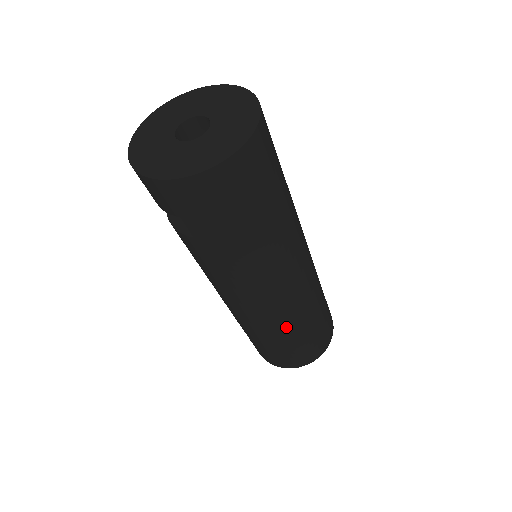
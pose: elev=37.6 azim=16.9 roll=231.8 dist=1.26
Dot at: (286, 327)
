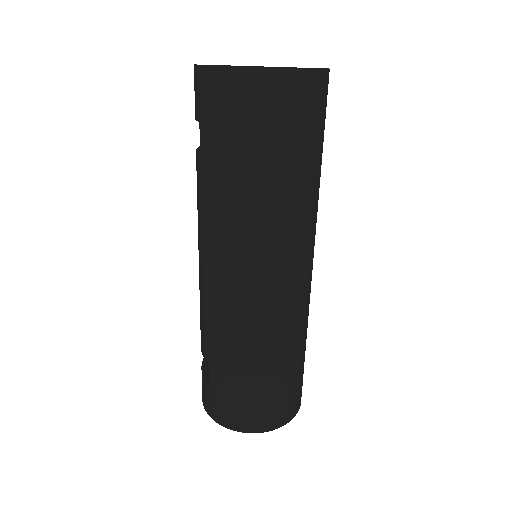
Dot at: (243, 345)
